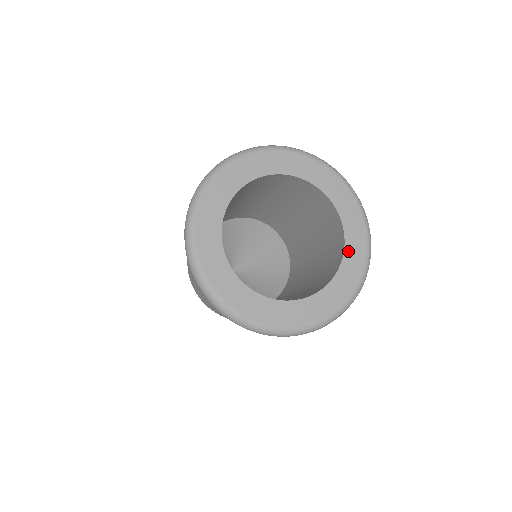
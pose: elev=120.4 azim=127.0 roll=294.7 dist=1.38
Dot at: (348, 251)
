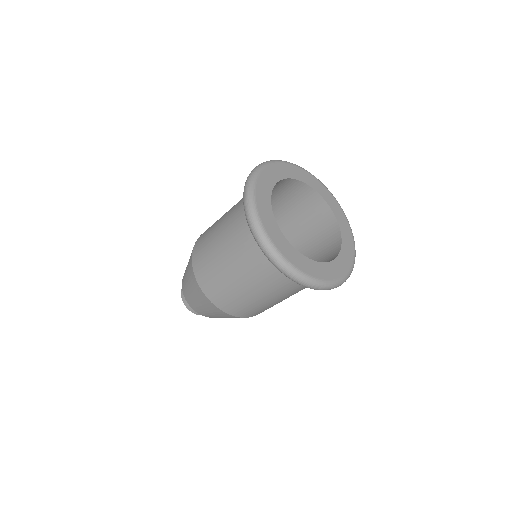
Dot at: (340, 224)
